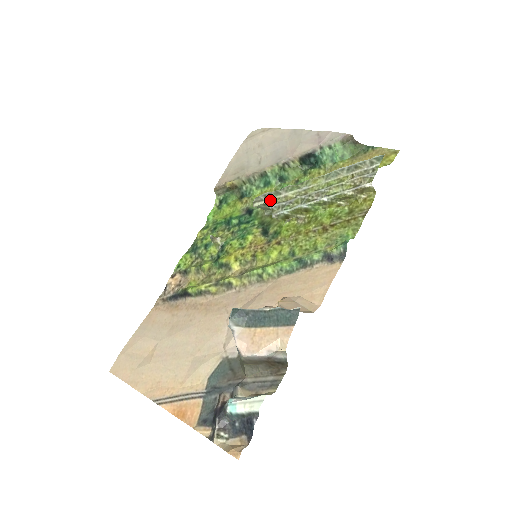
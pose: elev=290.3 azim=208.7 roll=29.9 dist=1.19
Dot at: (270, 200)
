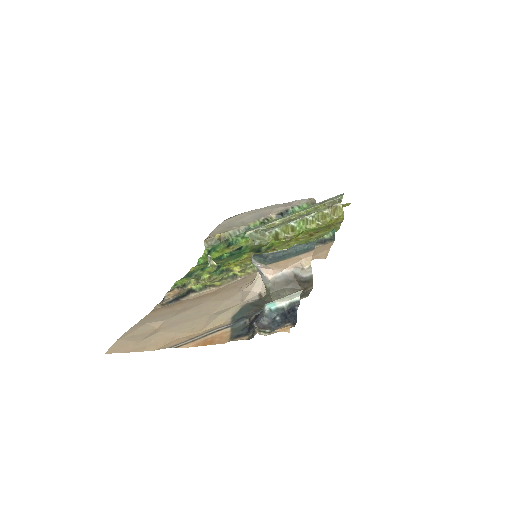
Dot at: (260, 228)
